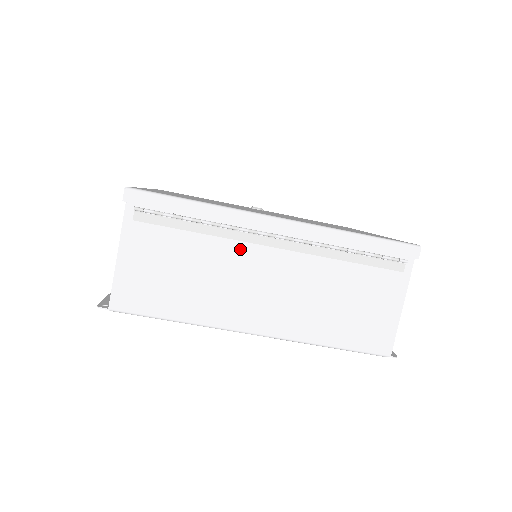
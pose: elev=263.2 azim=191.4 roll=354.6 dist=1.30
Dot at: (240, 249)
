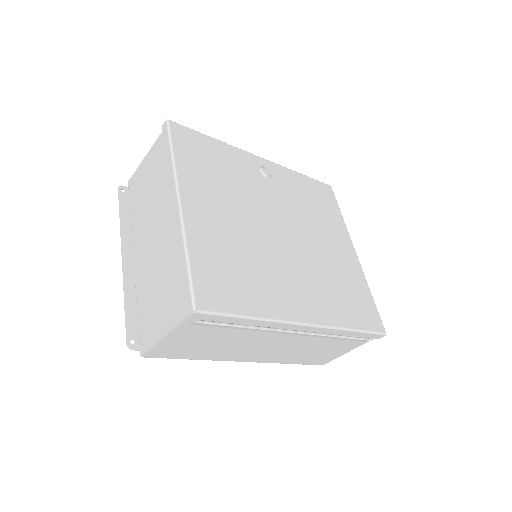
Dot at: (266, 335)
